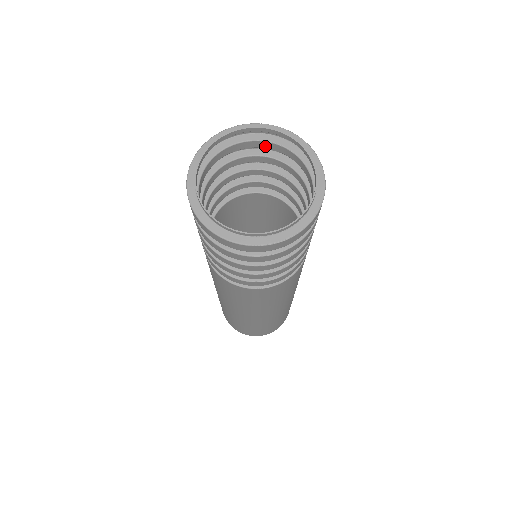
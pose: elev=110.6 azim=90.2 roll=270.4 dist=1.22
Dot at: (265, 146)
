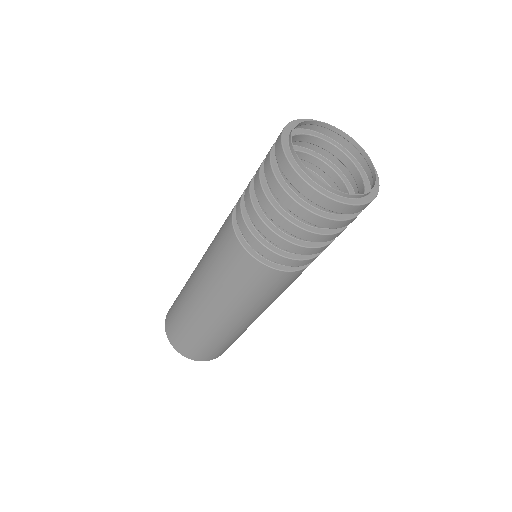
Dot at: (294, 140)
